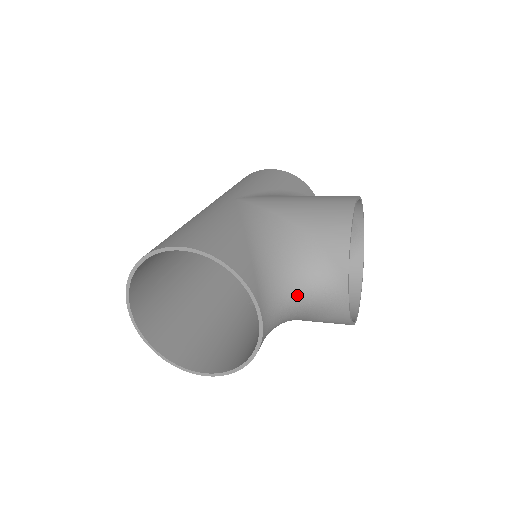
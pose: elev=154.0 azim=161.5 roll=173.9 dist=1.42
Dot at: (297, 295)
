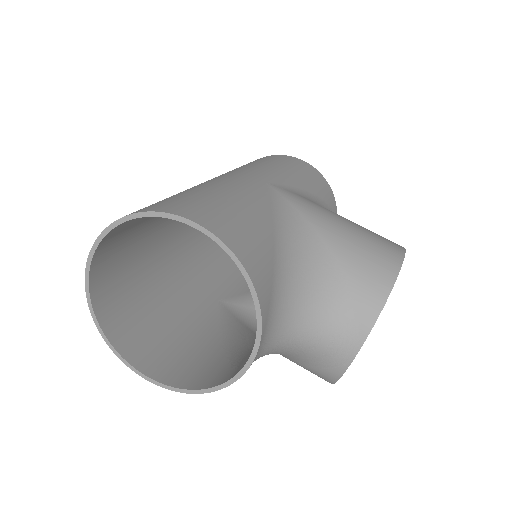
Dot at: (300, 336)
